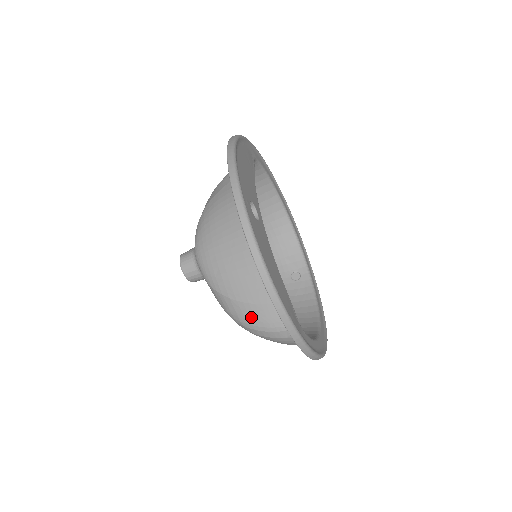
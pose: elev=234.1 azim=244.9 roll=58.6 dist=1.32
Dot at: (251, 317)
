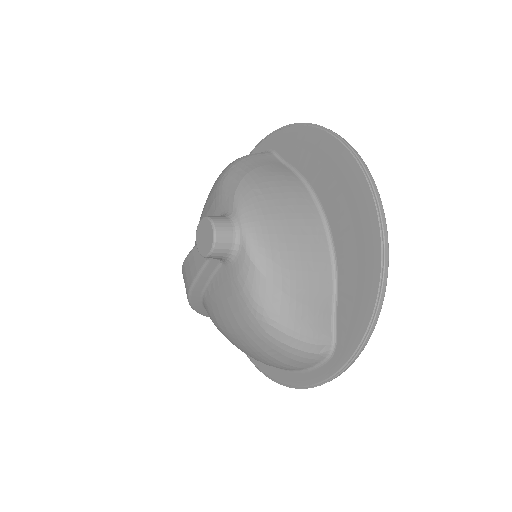
Dot at: (297, 320)
